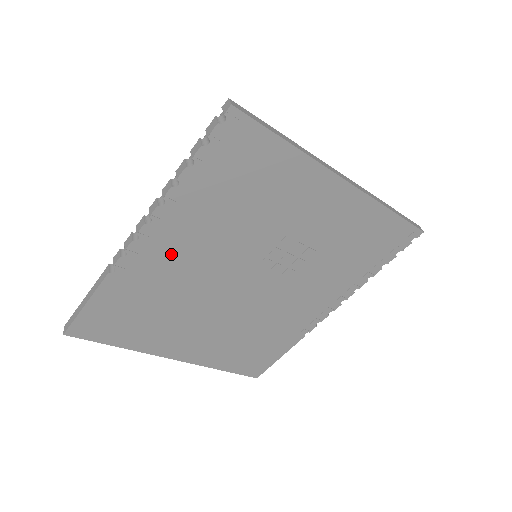
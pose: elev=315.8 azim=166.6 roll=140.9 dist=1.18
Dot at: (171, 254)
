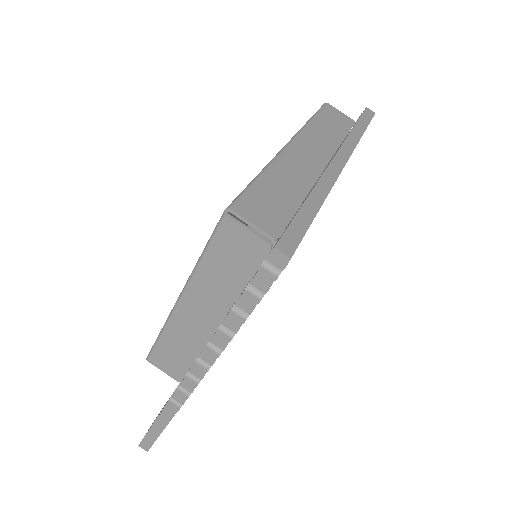
Dot at: occluded
